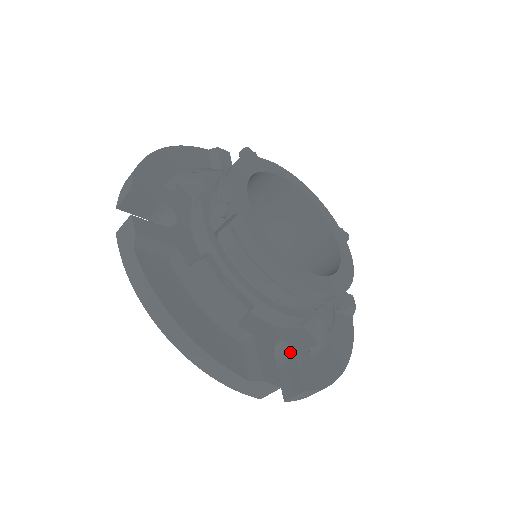
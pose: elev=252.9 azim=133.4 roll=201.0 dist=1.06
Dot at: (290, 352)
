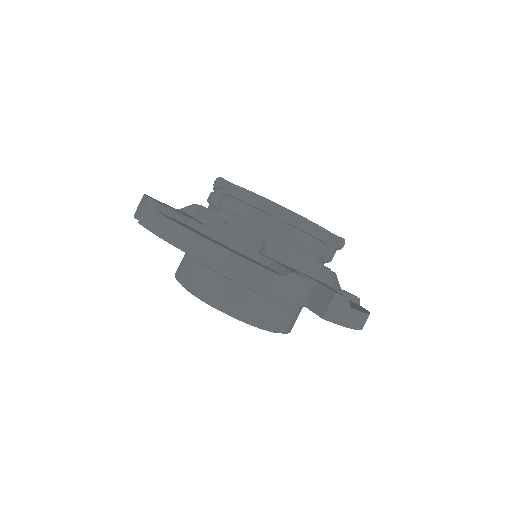
Dot at: occluded
